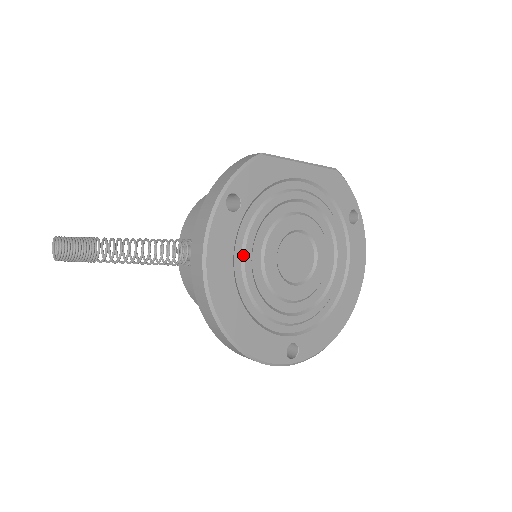
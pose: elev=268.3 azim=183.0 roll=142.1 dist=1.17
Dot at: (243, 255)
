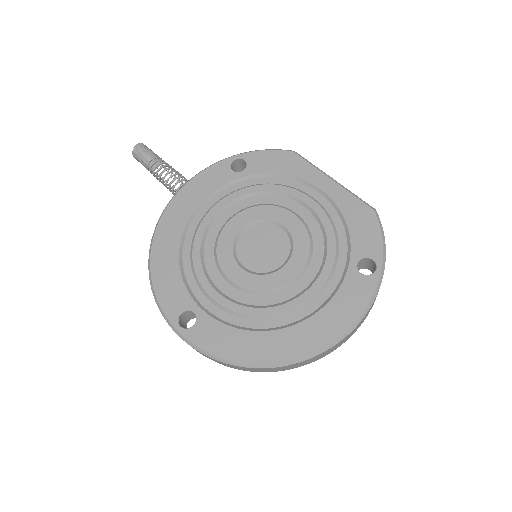
Dot at: (215, 204)
